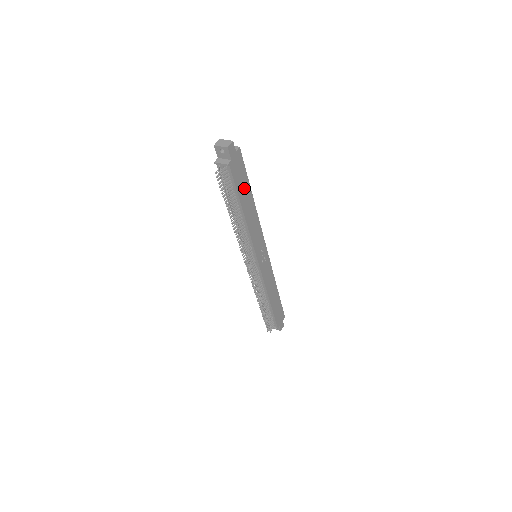
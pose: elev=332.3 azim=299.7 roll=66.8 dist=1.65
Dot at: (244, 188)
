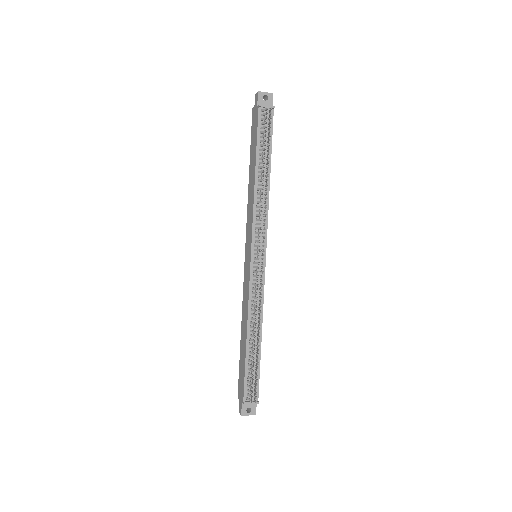
Dot at: occluded
